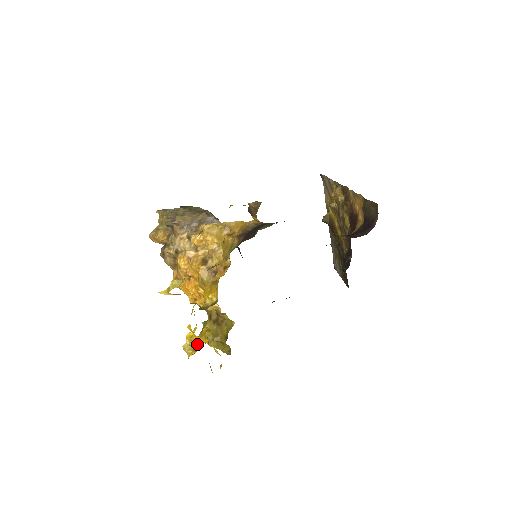
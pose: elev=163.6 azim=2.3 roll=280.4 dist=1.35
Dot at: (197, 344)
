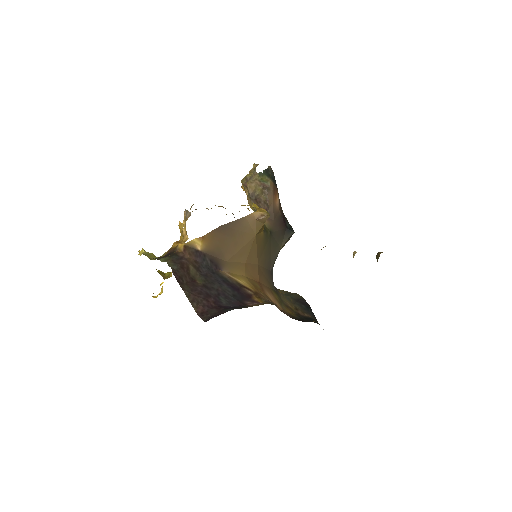
Dot at: occluded
